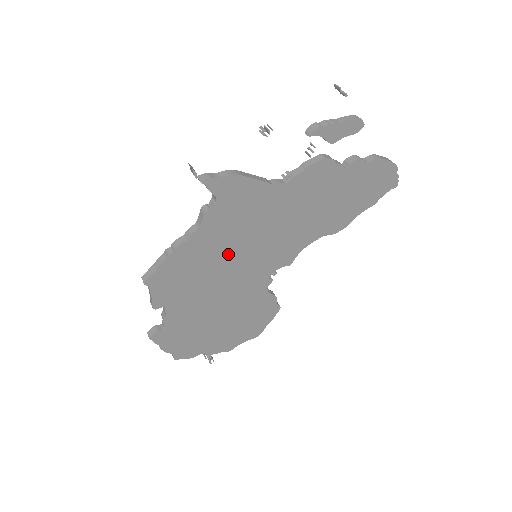
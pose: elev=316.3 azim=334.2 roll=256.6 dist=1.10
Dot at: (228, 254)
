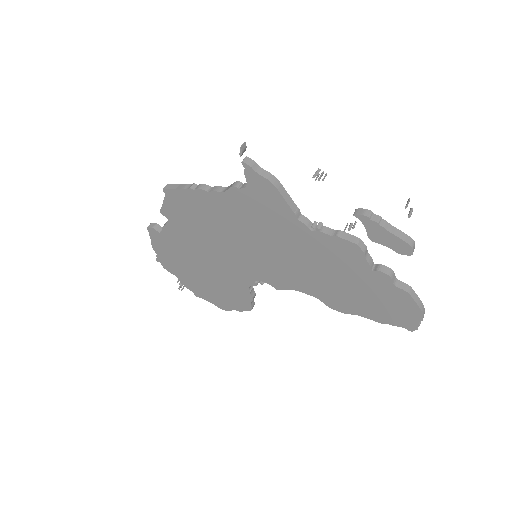
Dot at: (234, 232)
